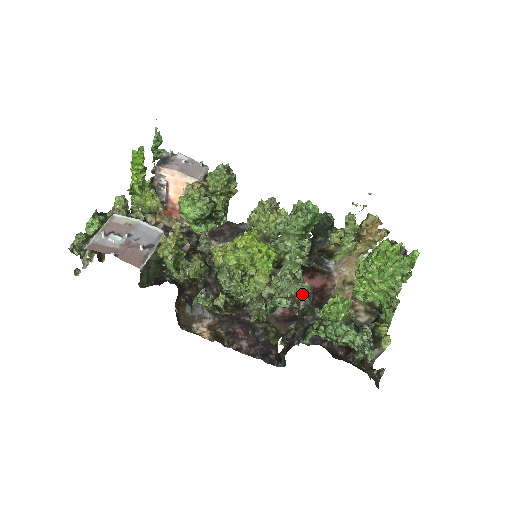
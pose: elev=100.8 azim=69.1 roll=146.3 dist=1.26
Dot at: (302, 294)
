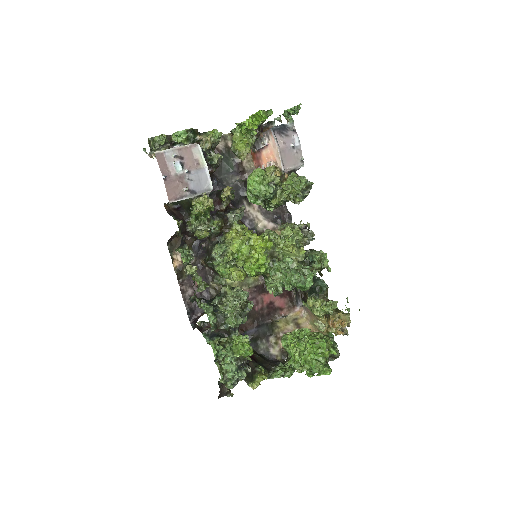
Dot at: (231, 323)
